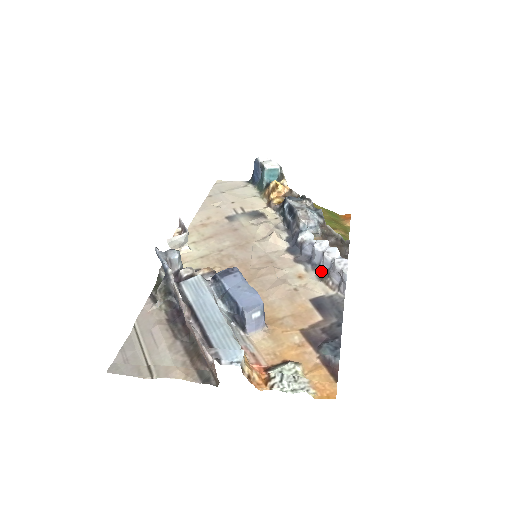
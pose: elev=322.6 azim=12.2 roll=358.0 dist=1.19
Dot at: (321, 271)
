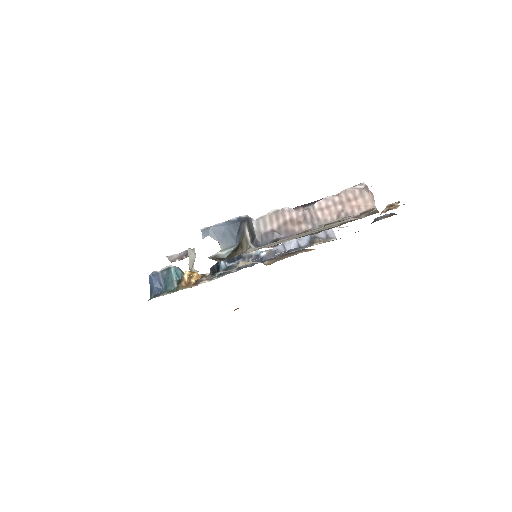
Dot at: (305, 245)
